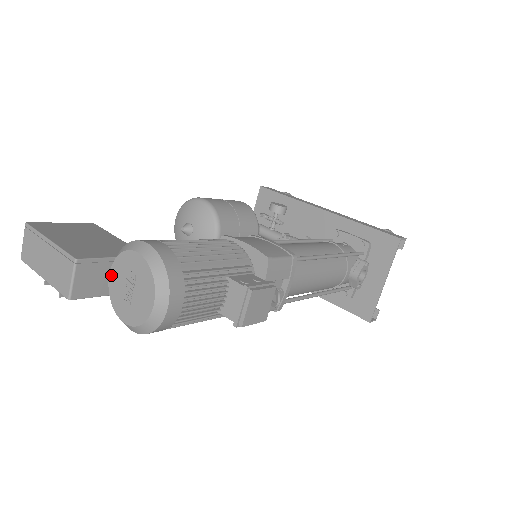
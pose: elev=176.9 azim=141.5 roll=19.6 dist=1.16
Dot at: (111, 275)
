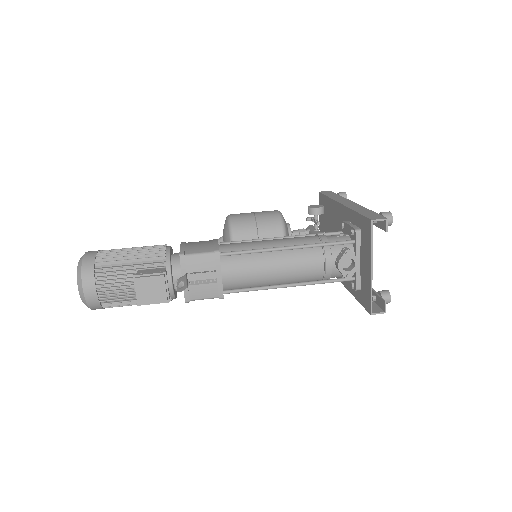
Dot at: occluded
